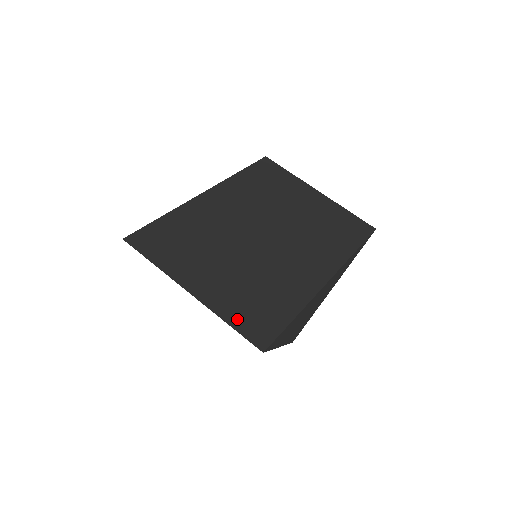
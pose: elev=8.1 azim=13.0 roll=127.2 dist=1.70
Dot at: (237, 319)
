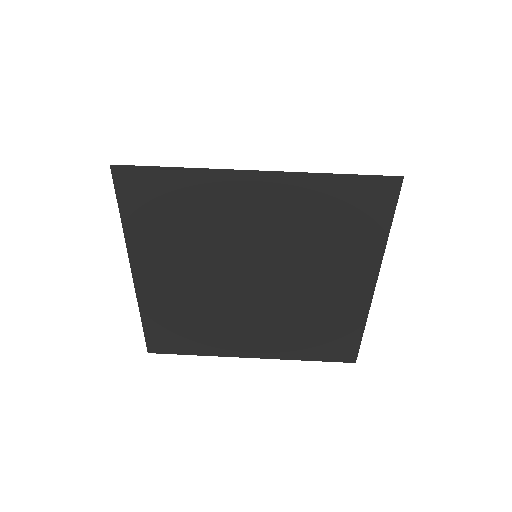
Dot at: occluded
